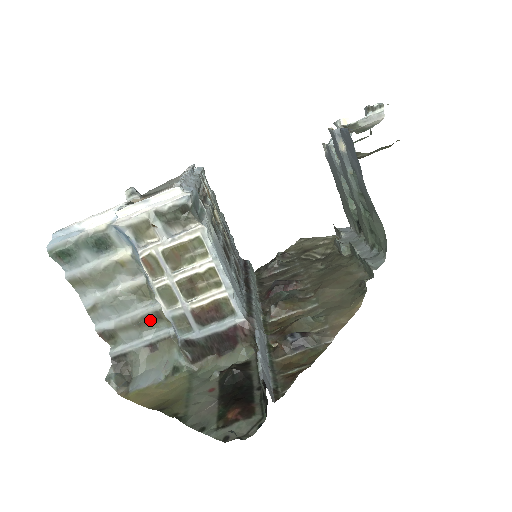
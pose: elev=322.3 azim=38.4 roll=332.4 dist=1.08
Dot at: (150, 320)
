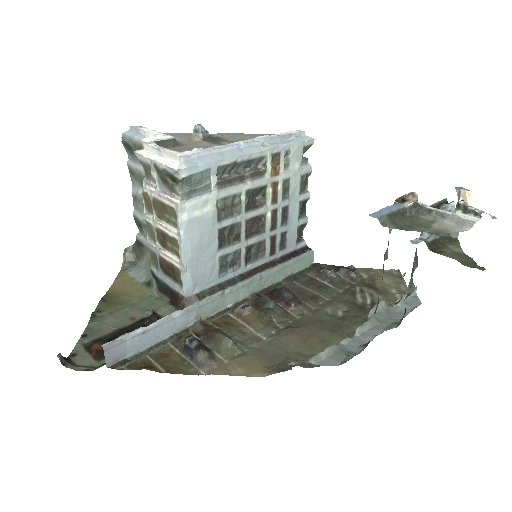
Dot at: occluded
